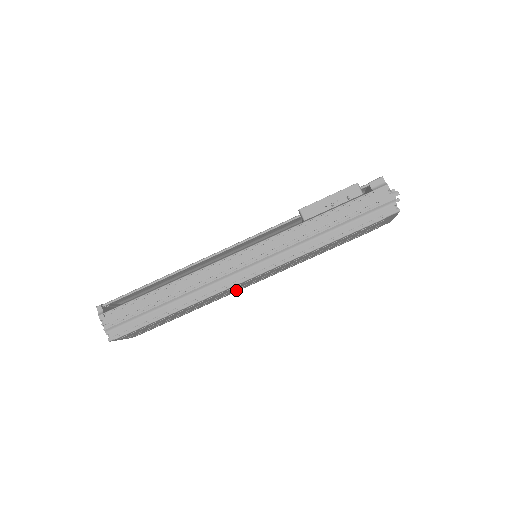
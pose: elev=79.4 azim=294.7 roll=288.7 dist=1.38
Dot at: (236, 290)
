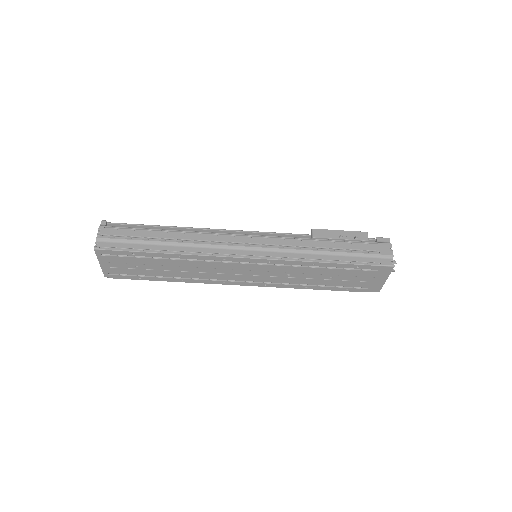
Dot at: (222, 279)
